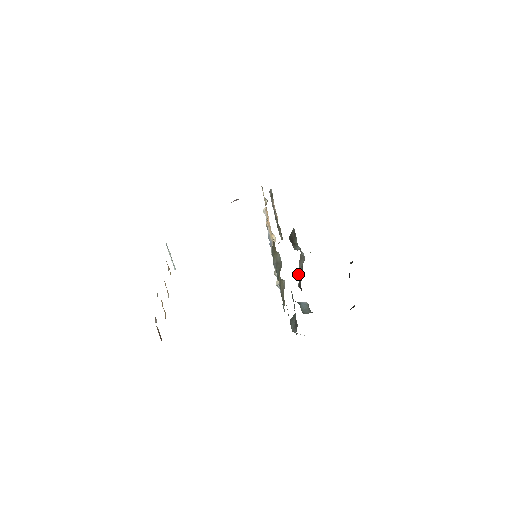
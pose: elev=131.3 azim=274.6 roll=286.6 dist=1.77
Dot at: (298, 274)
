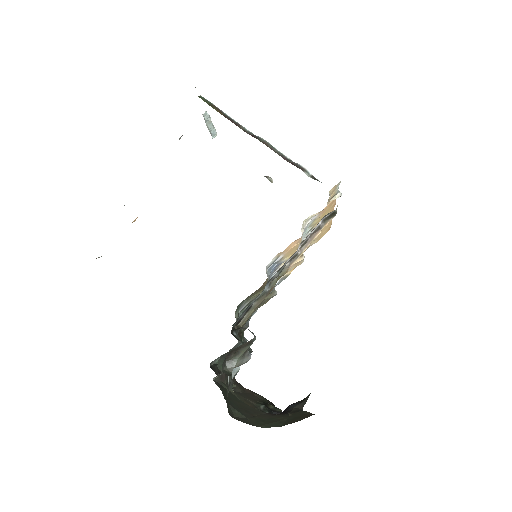
Dot at: occluded
